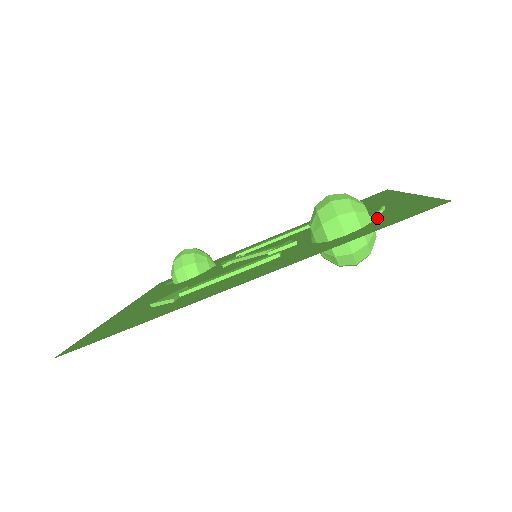
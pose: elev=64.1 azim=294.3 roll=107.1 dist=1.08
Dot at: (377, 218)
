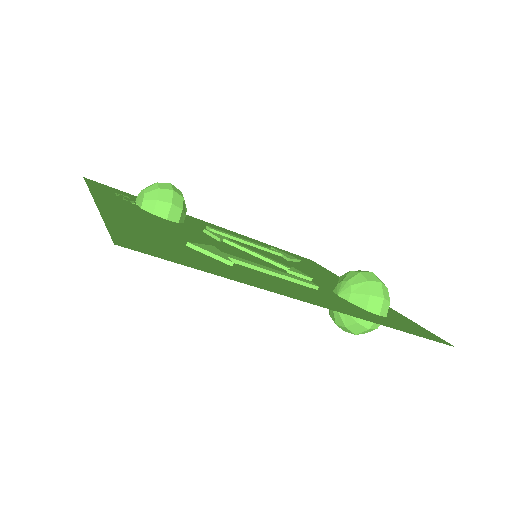
Dot at: occluded
